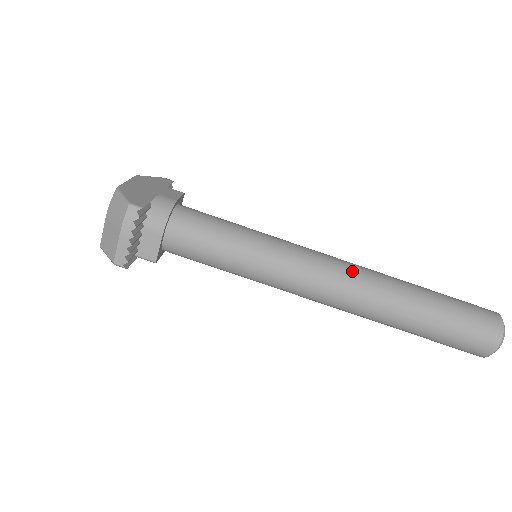
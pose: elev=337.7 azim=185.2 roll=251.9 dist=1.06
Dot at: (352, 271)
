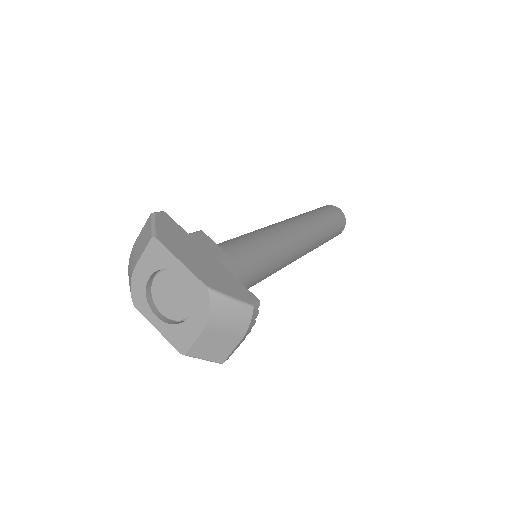
Dot at: (308, 232)
